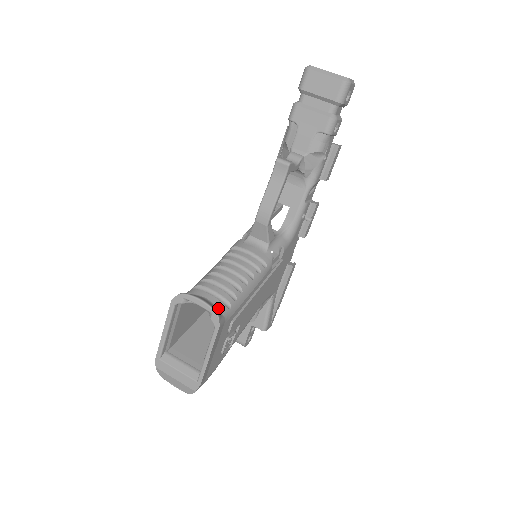
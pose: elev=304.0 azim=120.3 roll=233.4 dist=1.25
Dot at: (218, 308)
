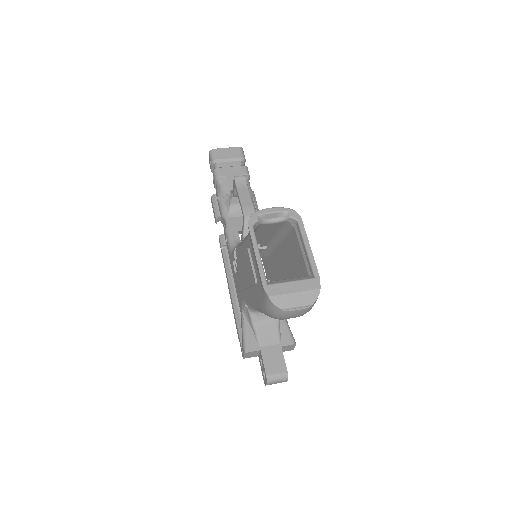
Dot at: occluded
